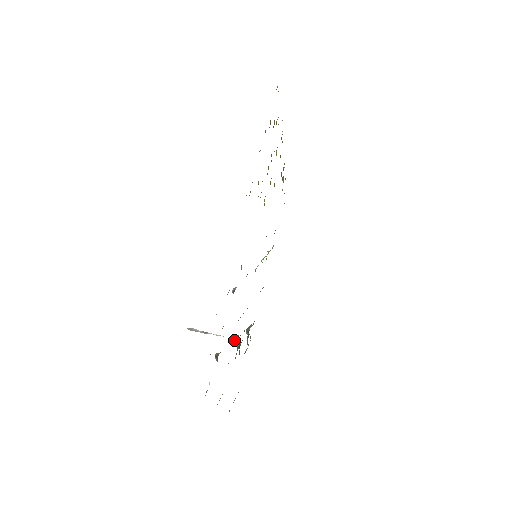
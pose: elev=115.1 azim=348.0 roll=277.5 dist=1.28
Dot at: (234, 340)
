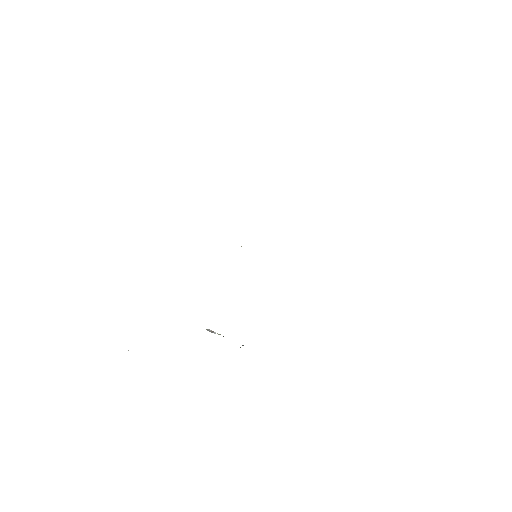
Dot at: occluded
